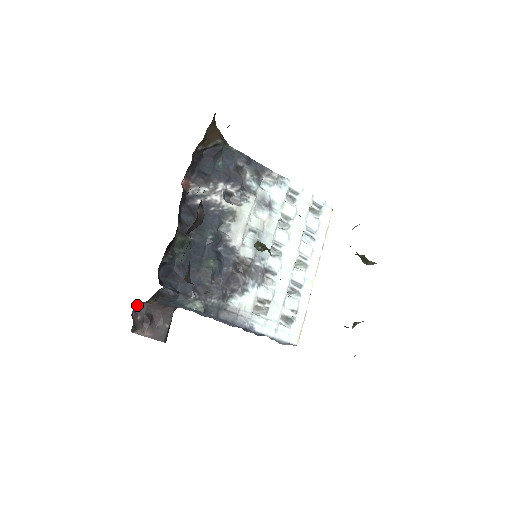
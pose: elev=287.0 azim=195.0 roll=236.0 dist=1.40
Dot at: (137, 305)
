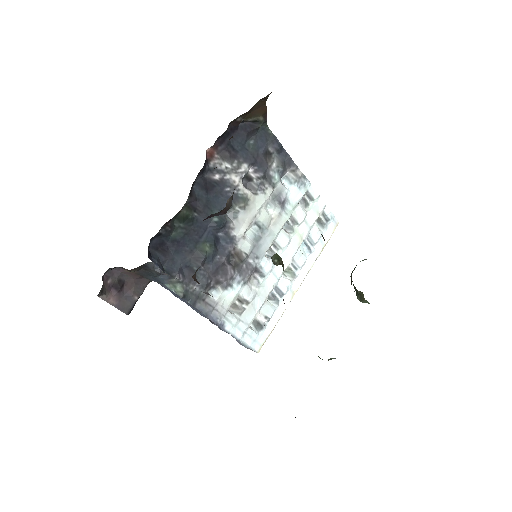
Dot at: occluded
